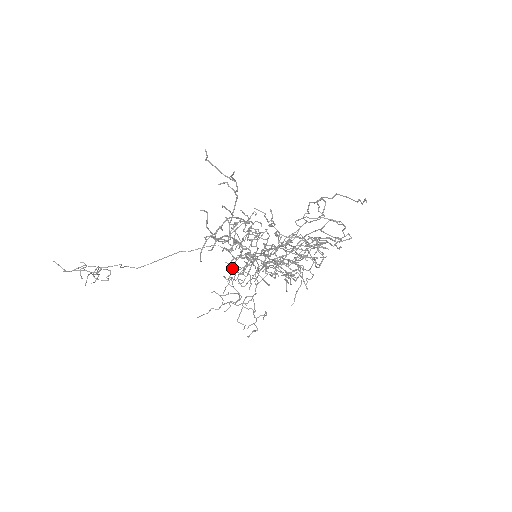
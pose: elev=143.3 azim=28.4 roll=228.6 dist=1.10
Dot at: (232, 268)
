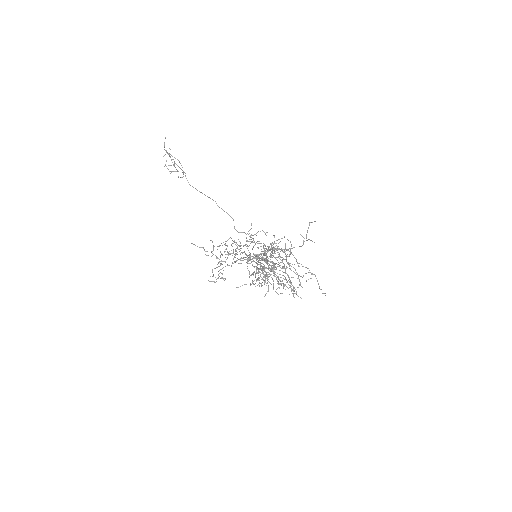
Dot at: (235, 244)
